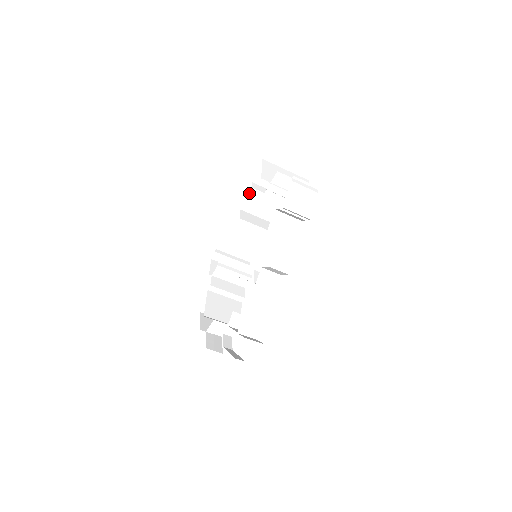
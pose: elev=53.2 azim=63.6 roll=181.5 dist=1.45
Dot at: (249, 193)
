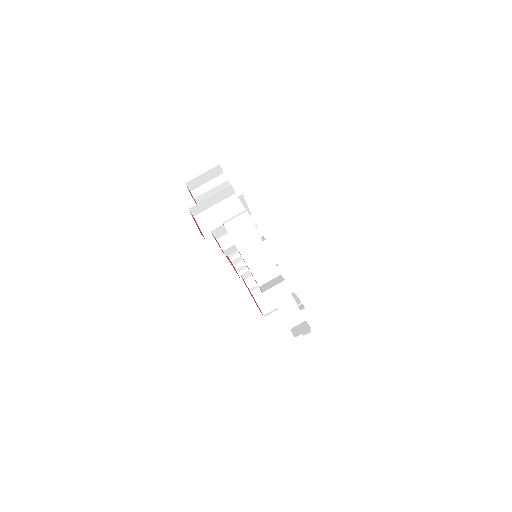
Dot at: occluded
